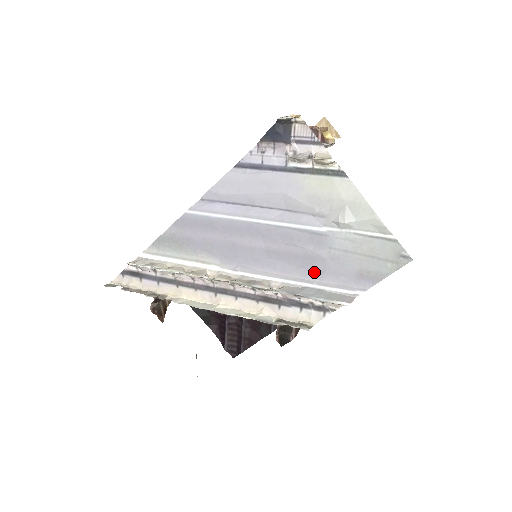
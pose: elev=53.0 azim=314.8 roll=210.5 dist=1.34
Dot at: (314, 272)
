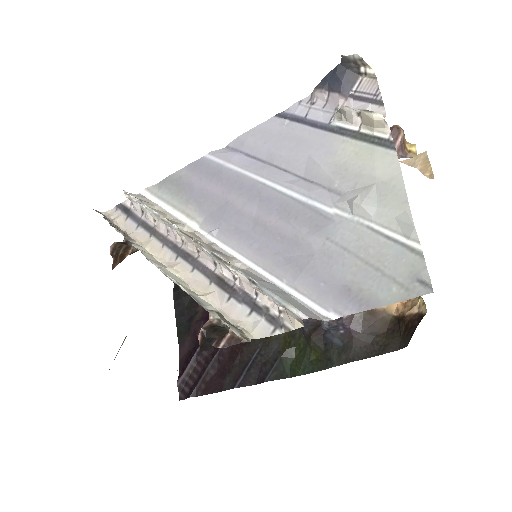
Dot at: (292, 265)
